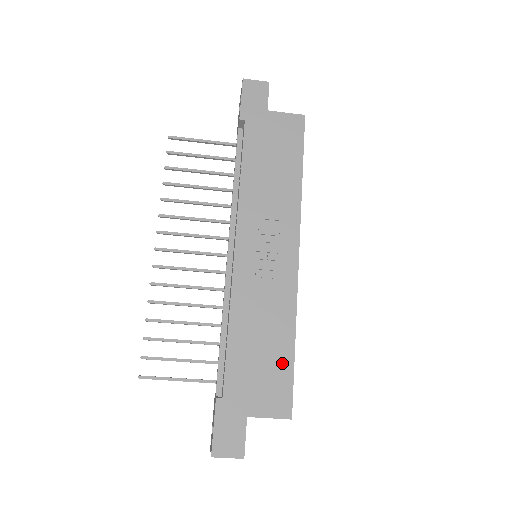
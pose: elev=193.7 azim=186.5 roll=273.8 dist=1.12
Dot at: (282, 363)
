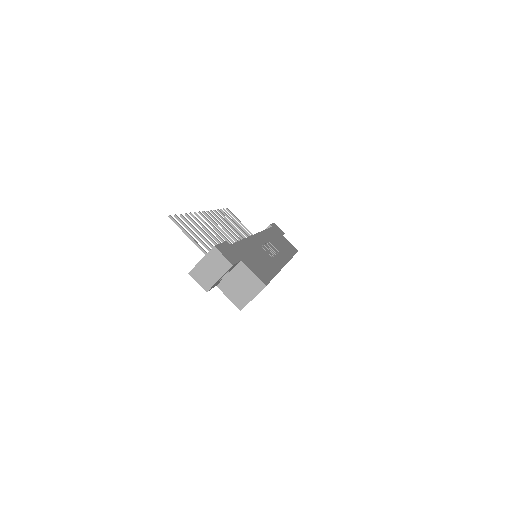
Dot at: (267, 271)
